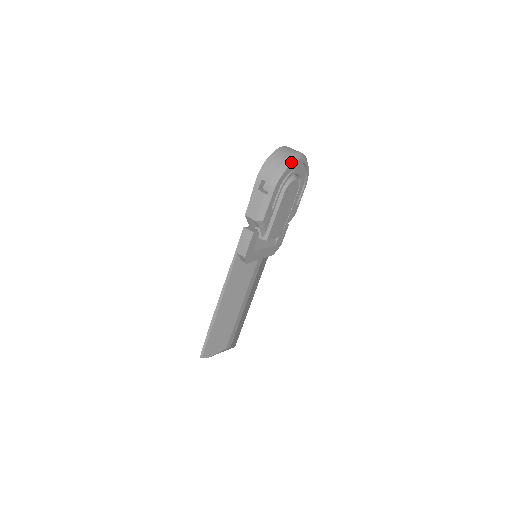
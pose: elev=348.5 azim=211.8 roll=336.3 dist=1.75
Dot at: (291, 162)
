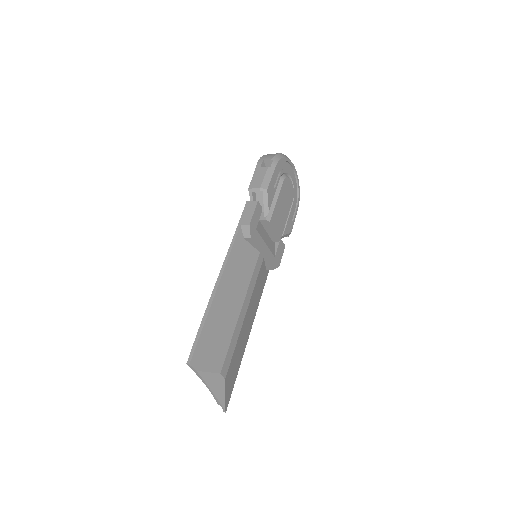
Dot at: (287, 158)
